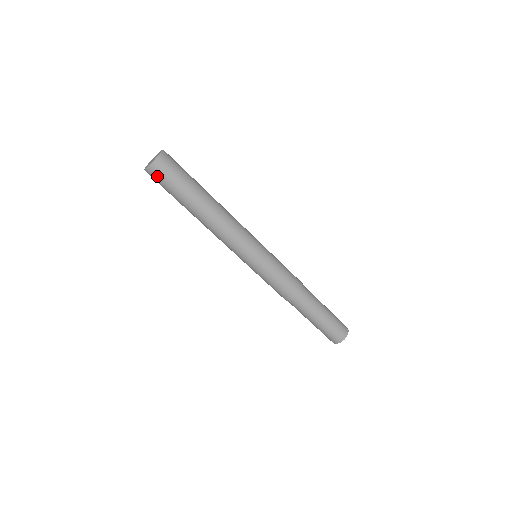
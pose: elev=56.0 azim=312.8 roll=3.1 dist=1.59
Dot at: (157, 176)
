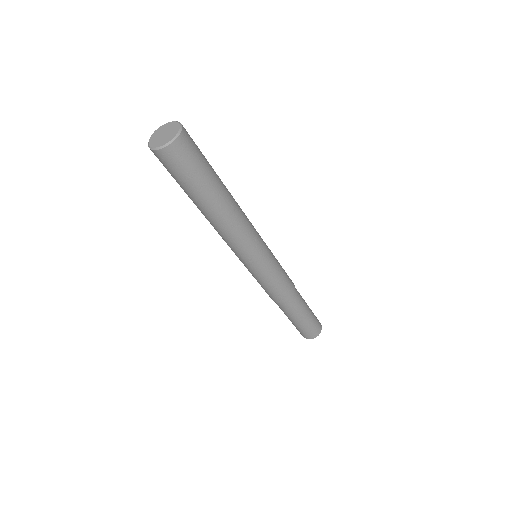
Dot at: (169, 161)
